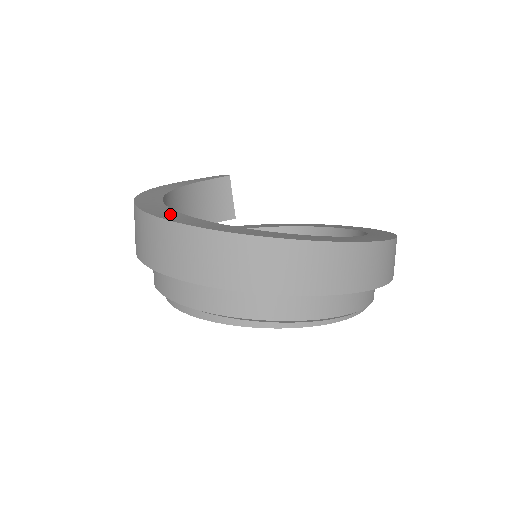
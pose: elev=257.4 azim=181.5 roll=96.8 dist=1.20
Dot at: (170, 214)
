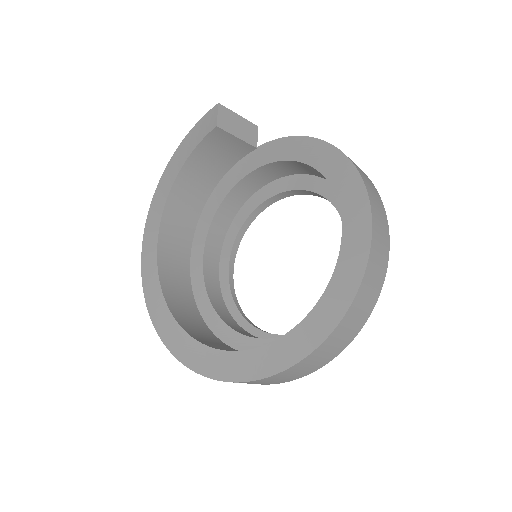
Dot at: (154, 295)
